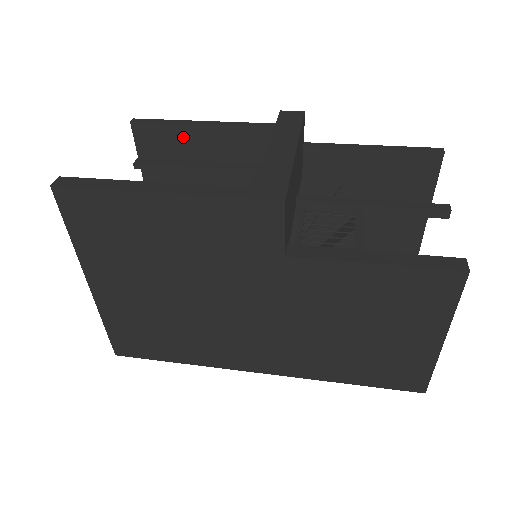
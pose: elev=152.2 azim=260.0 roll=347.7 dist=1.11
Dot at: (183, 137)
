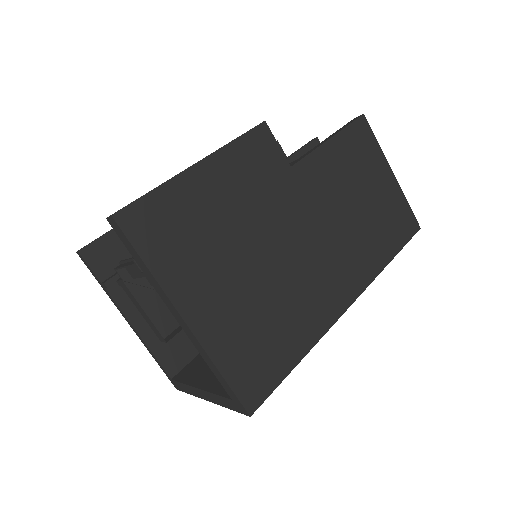
Dot at: occluded
